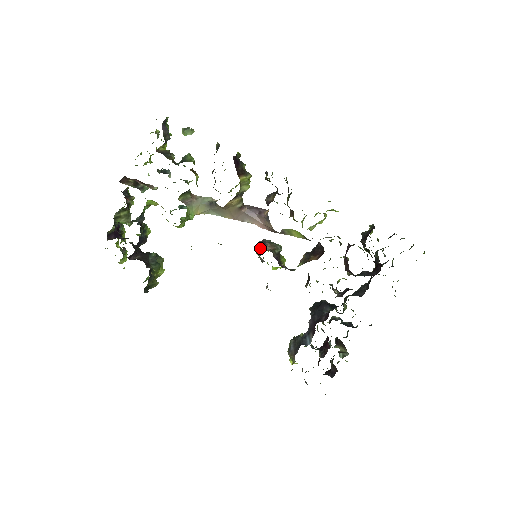
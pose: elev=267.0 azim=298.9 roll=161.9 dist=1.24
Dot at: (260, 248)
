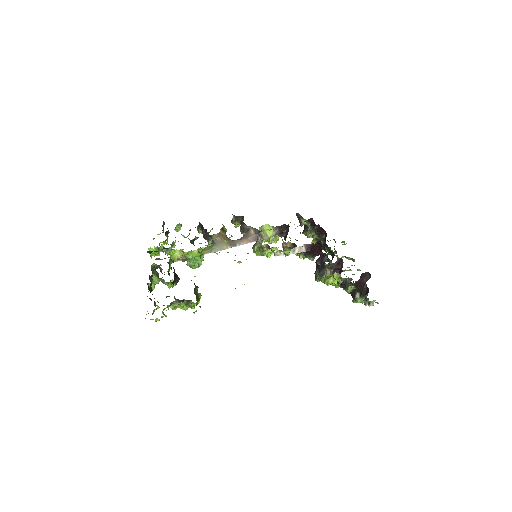
Dot at: (254, 244)
